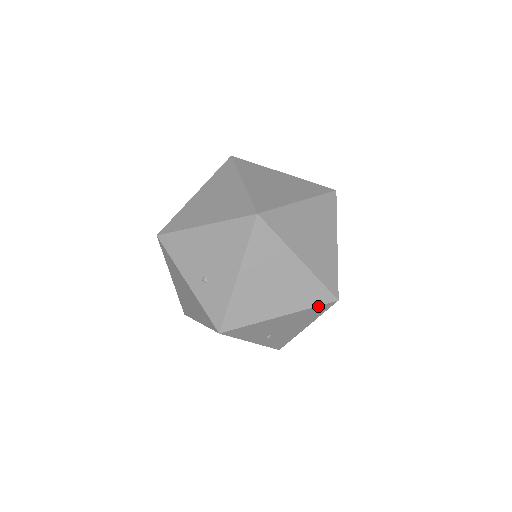
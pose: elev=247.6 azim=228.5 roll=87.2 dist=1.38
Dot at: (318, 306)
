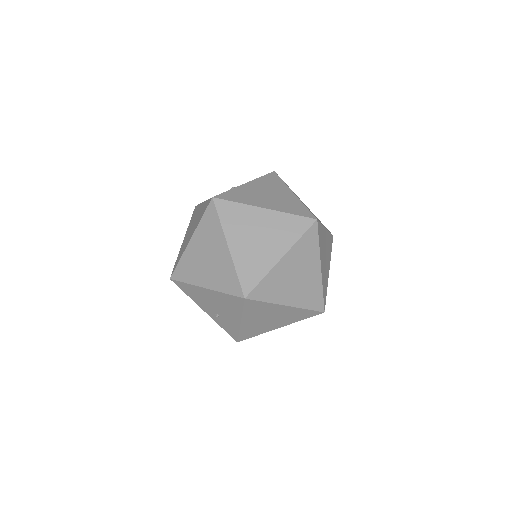
Dot at: (309, 317)
